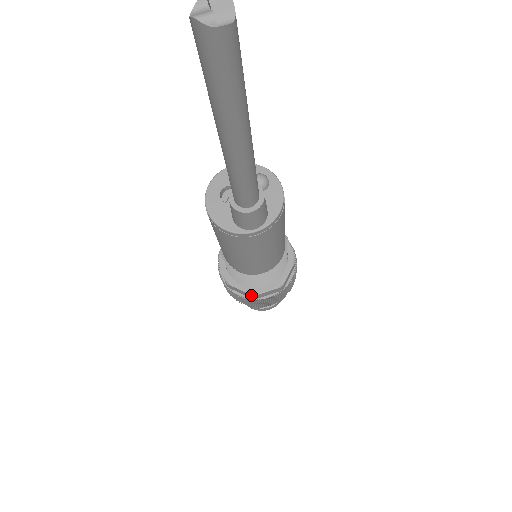
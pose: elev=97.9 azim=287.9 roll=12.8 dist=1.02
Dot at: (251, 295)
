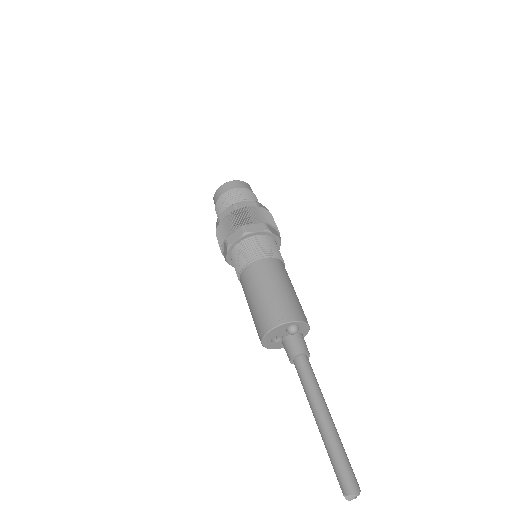
Dot at: occluded
